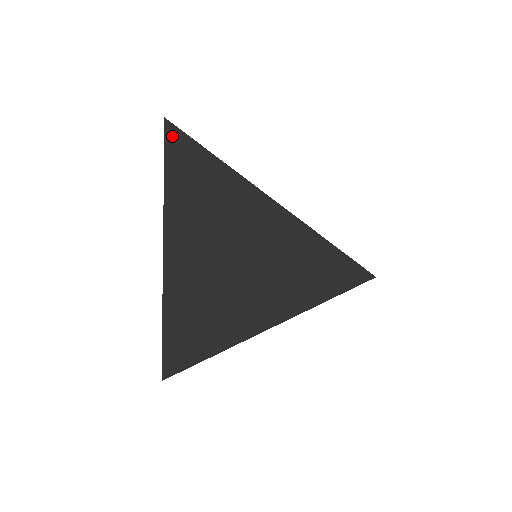
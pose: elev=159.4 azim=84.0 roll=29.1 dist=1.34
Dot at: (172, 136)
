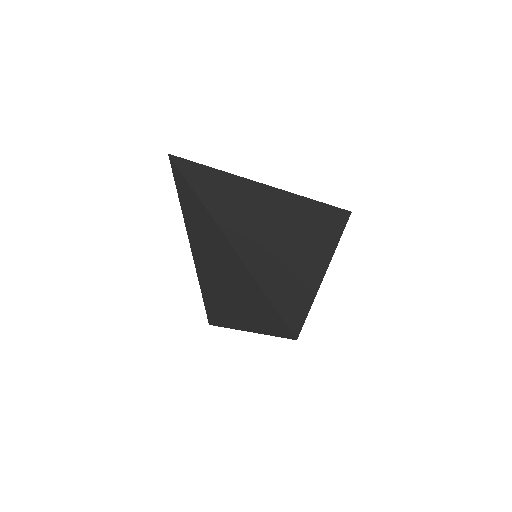
Dot at: (176, 172)
